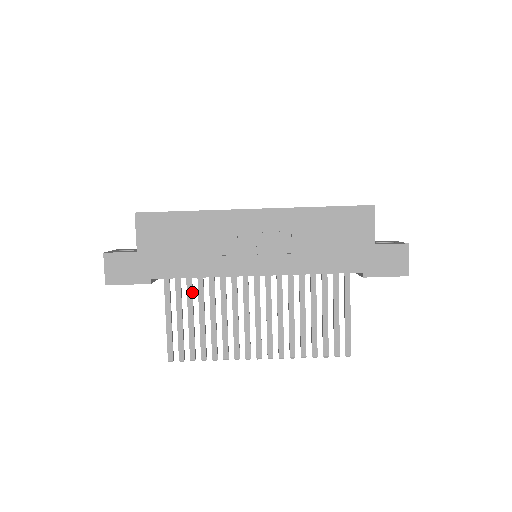
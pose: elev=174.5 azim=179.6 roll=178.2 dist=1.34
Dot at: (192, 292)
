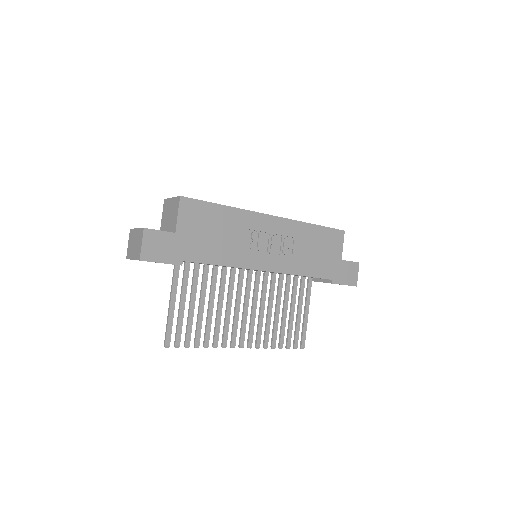
Dot at: (197, 281)
